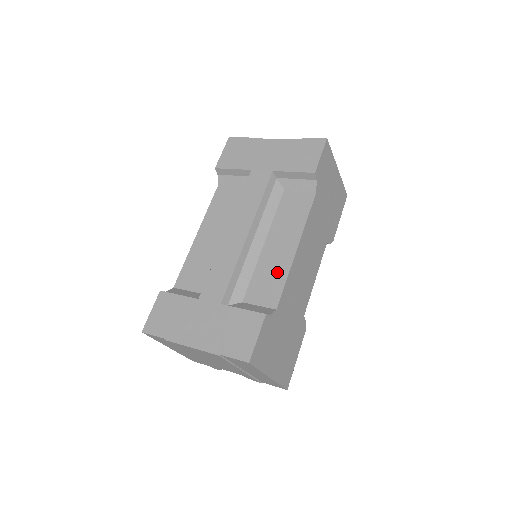
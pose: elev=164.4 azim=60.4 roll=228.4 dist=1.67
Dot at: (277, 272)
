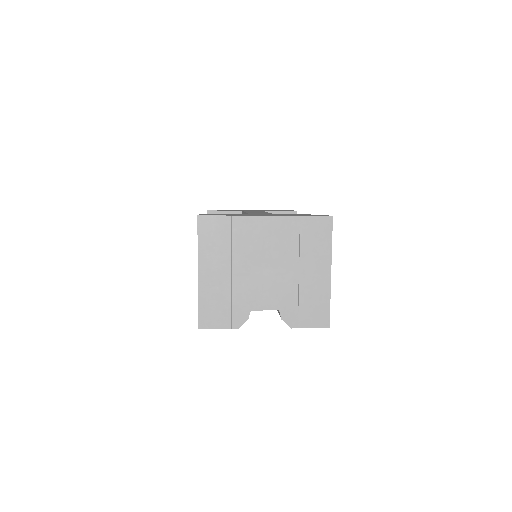
Dot at: occluded
